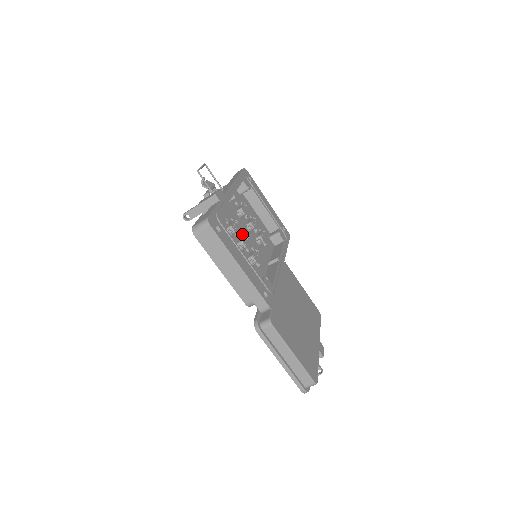
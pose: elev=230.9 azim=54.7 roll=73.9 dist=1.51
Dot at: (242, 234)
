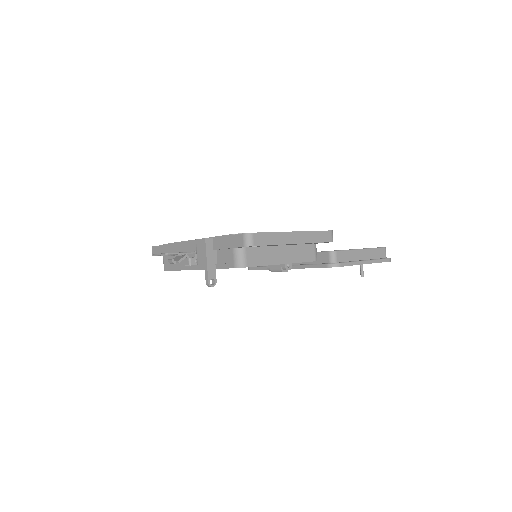
Dot at: occluded
